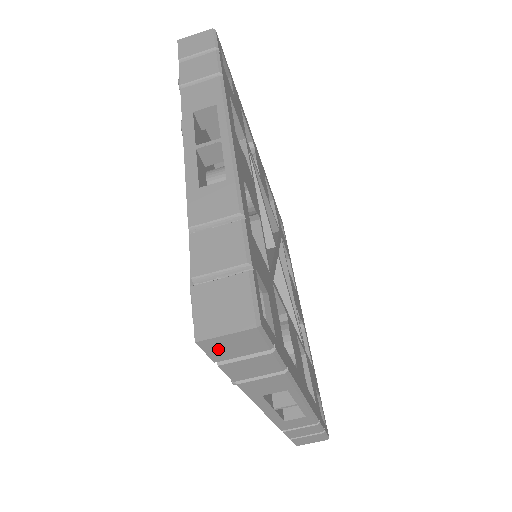
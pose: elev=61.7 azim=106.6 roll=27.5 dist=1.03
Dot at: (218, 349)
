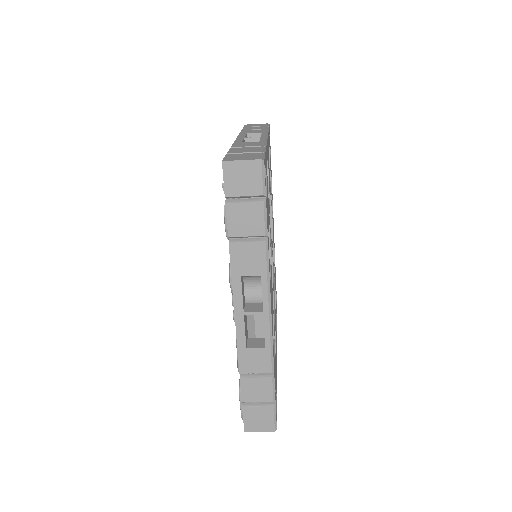
Dot at: occluded
